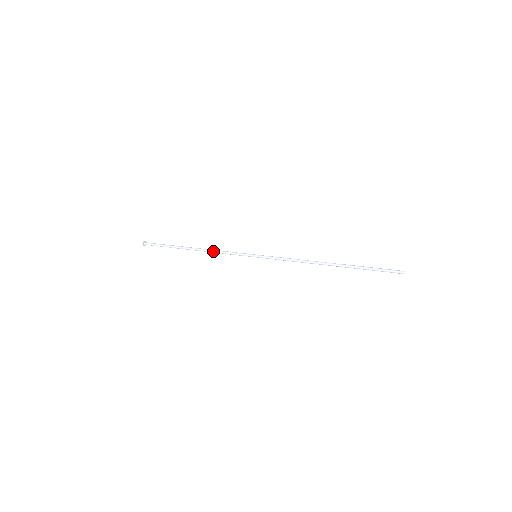
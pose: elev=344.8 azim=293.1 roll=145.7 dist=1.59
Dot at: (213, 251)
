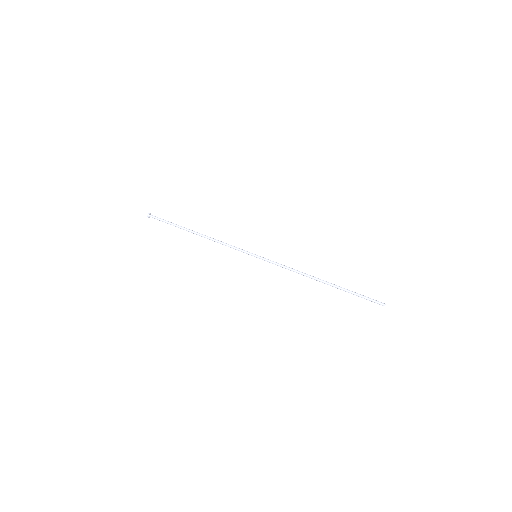
Dot at: occluded
